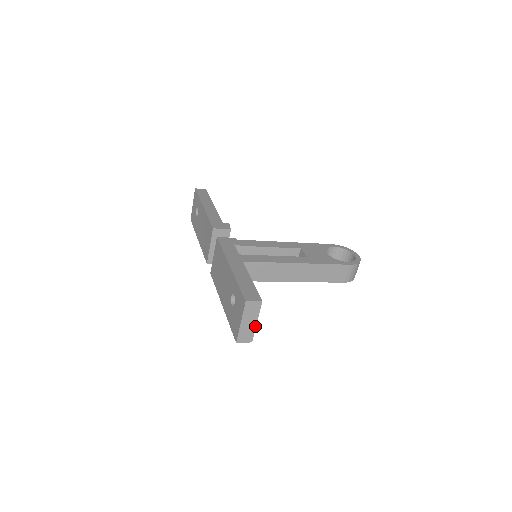
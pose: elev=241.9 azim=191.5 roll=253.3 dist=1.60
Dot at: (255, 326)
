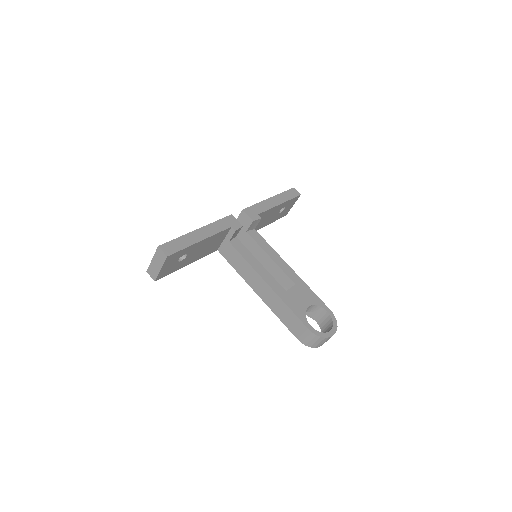
Dot at: (159, 271)
